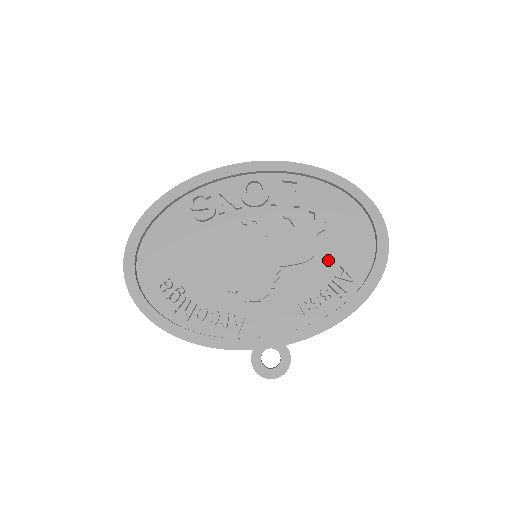
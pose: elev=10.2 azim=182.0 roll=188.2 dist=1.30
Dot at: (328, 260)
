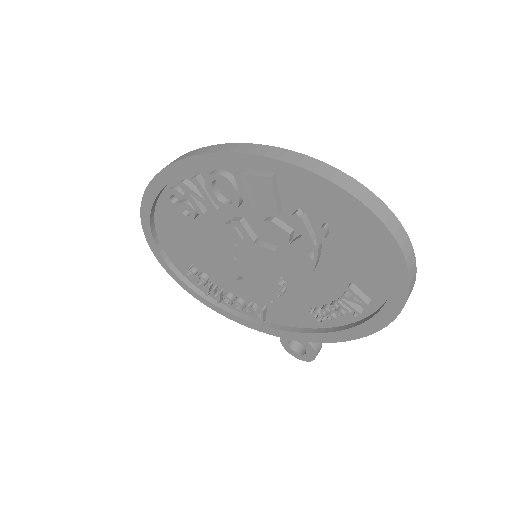
Dot at: (333, 274)
